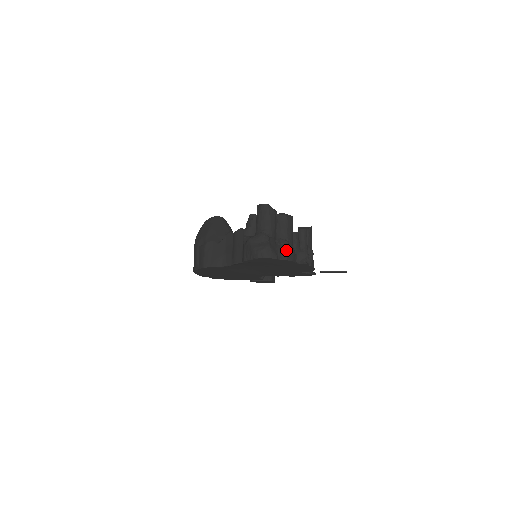
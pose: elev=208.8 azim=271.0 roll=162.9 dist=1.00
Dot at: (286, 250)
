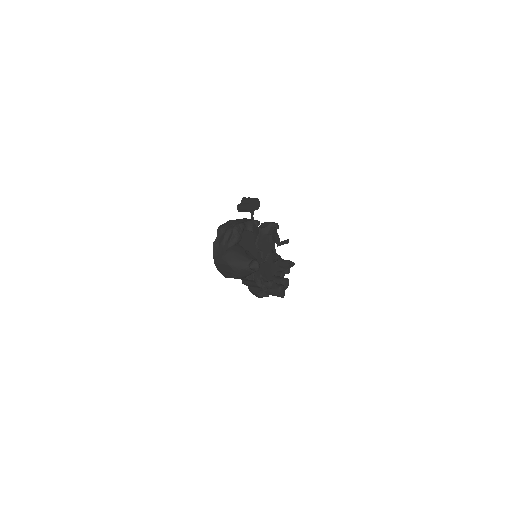
Dot at: occluded
